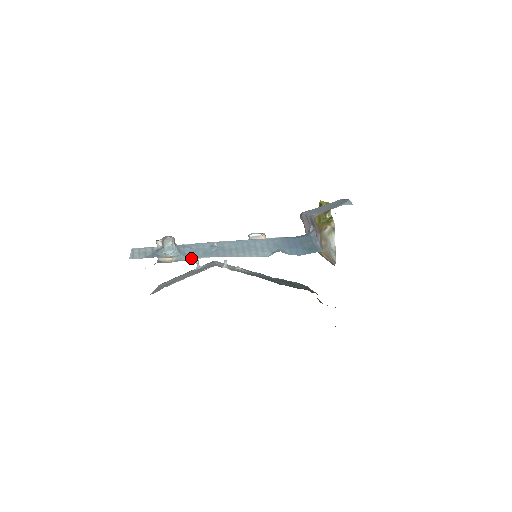
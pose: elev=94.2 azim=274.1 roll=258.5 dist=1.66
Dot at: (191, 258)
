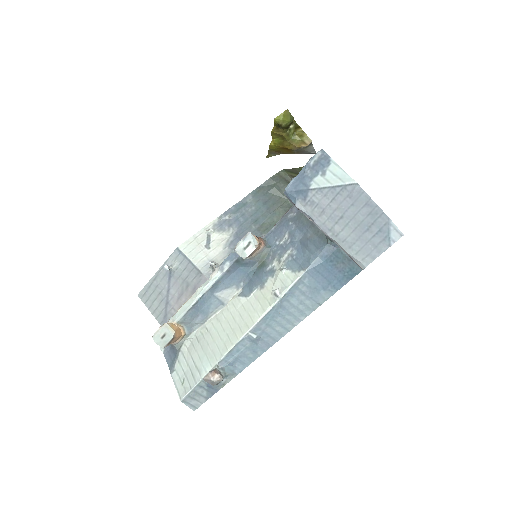
Dot at: (203, 320)
